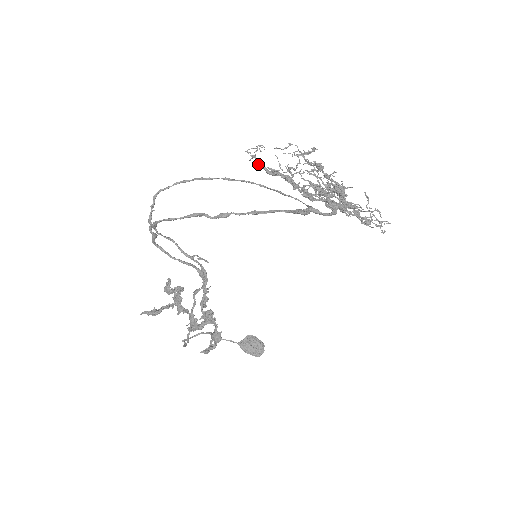
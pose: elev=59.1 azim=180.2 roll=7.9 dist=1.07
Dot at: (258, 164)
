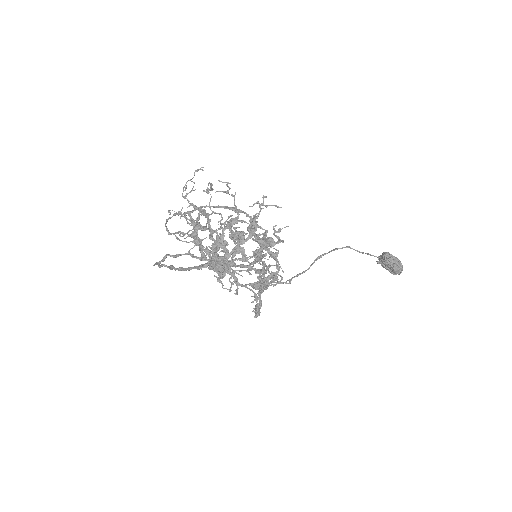
Dot at: (189, 205)
